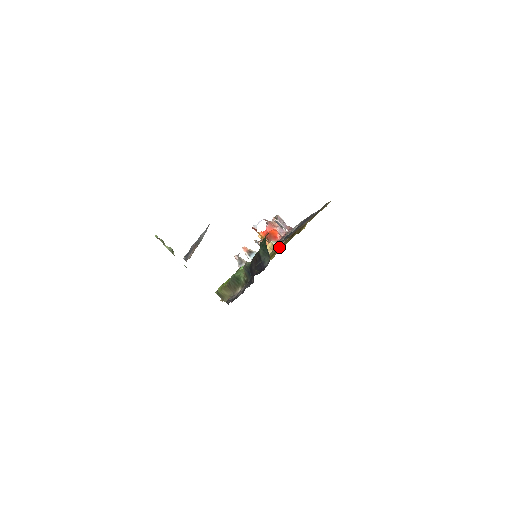
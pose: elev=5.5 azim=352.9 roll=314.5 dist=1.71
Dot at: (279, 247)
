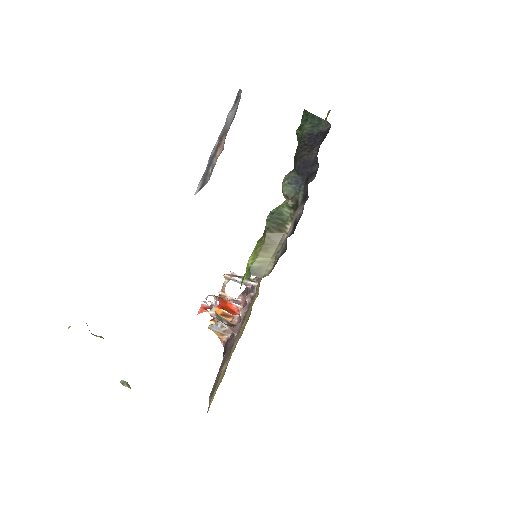
Dot at: occluded
